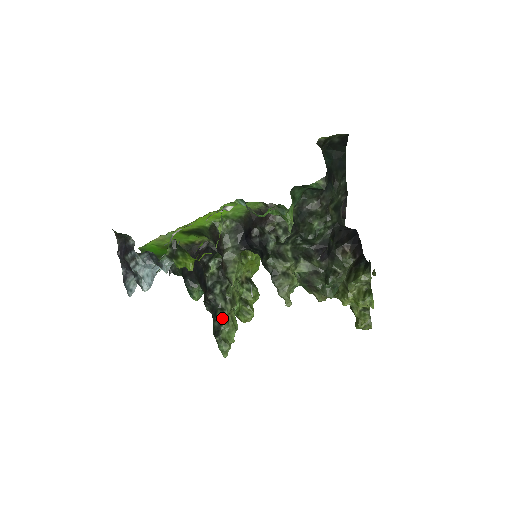
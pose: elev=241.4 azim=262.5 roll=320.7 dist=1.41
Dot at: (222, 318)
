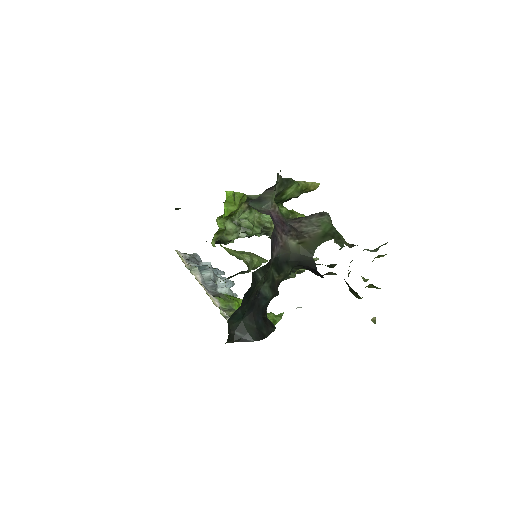
Dot at: occluded
